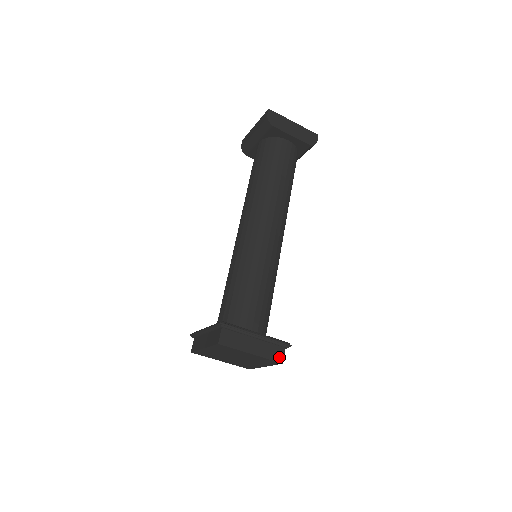
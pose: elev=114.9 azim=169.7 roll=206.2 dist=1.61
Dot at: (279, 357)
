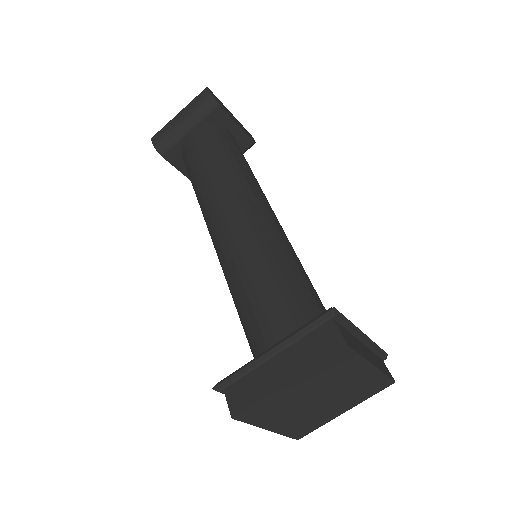
Dot at: (388, 372)
